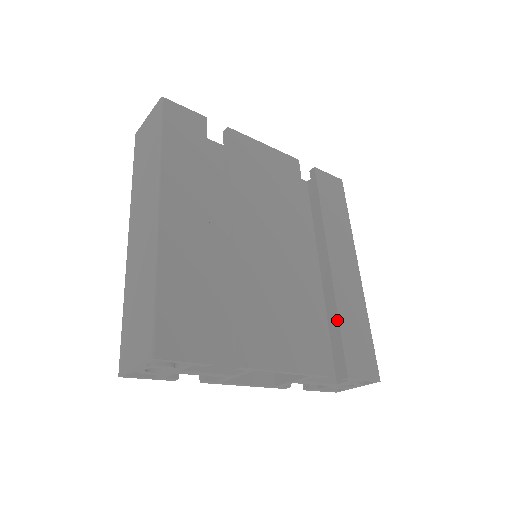
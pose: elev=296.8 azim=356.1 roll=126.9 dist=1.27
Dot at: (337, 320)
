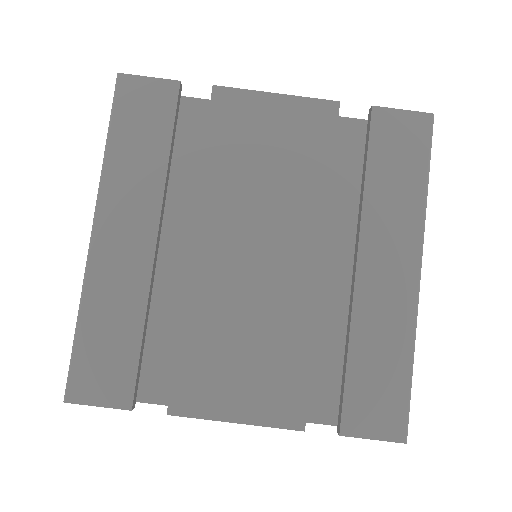
Dot at: (346, 354)
